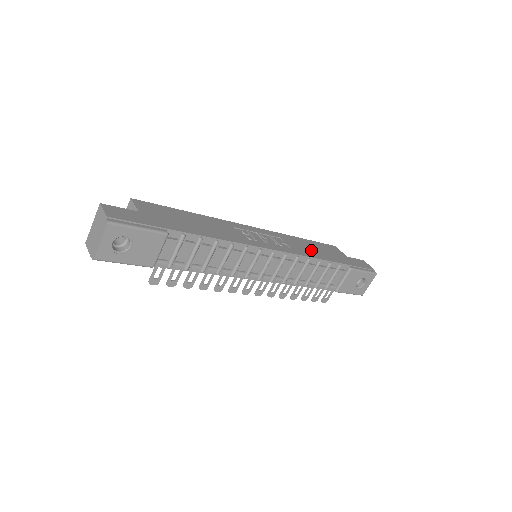
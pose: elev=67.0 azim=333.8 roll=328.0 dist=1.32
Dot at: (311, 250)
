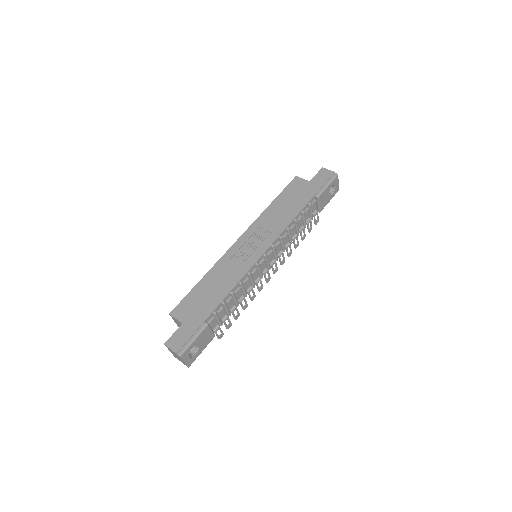
Dot at: (284, 213)
